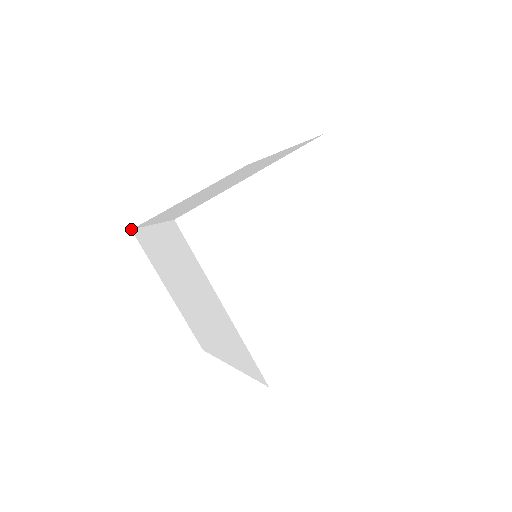
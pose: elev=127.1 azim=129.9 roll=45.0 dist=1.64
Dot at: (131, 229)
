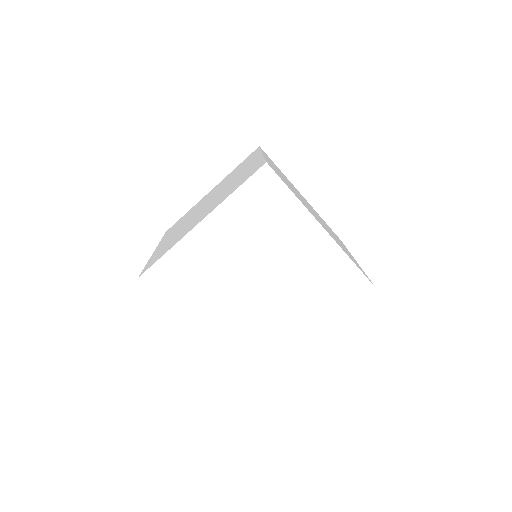
Dot at: occluded
